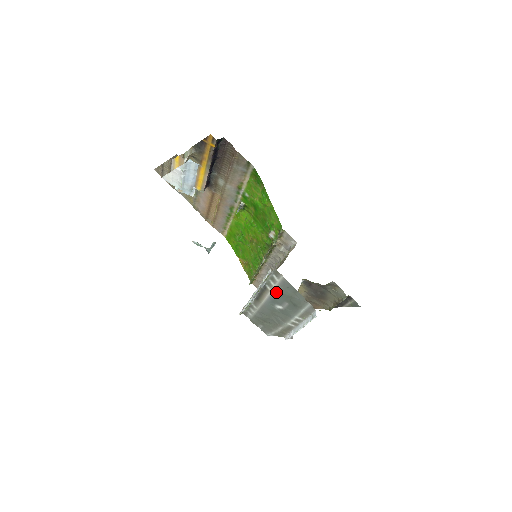
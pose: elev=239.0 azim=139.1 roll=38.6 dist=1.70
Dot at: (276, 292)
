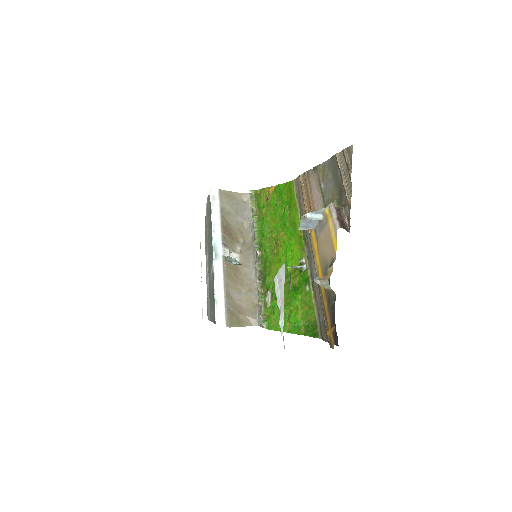
Dot at: occluded
